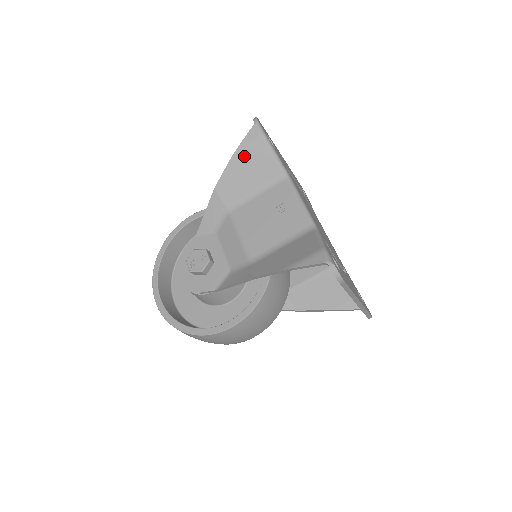
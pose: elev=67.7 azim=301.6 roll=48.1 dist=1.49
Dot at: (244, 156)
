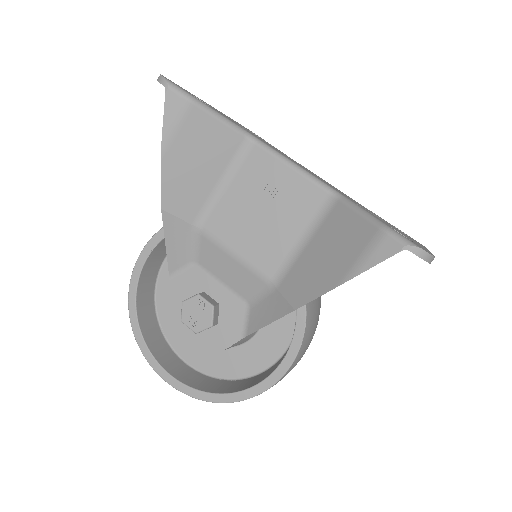
Dot at: (178, 143)
